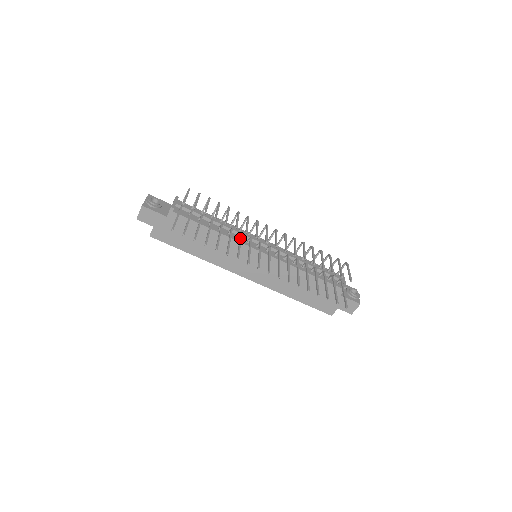
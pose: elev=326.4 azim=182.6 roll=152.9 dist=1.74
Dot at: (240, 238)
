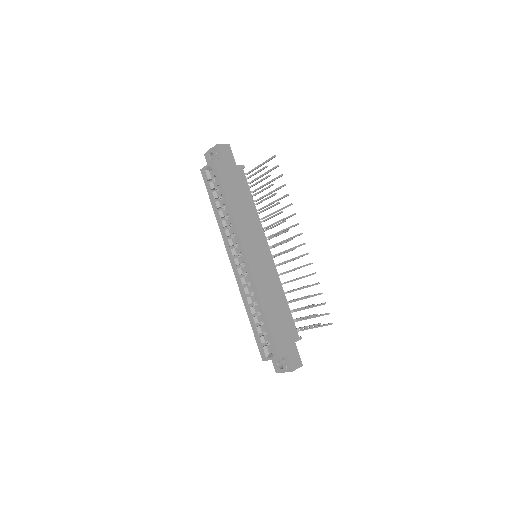
Dot at: (272, 224)
